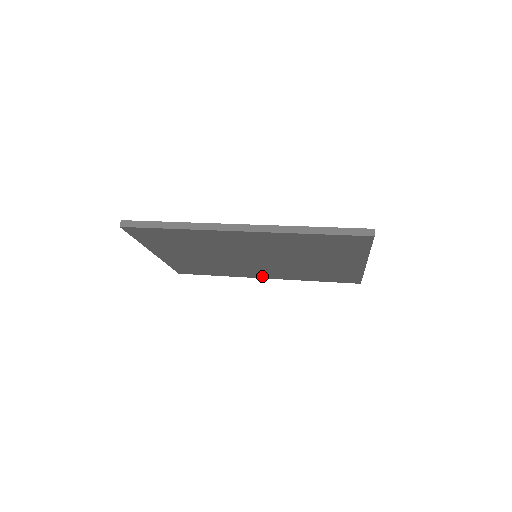
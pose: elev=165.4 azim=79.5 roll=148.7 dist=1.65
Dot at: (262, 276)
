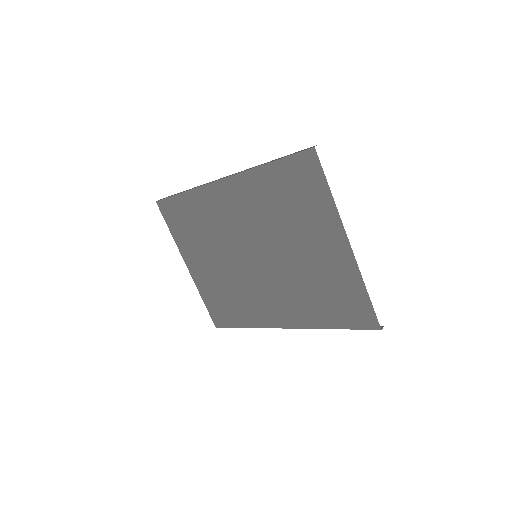
Dot at: (279, 320)
